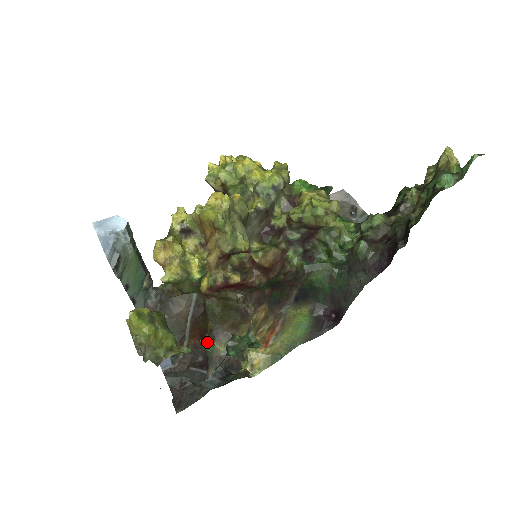
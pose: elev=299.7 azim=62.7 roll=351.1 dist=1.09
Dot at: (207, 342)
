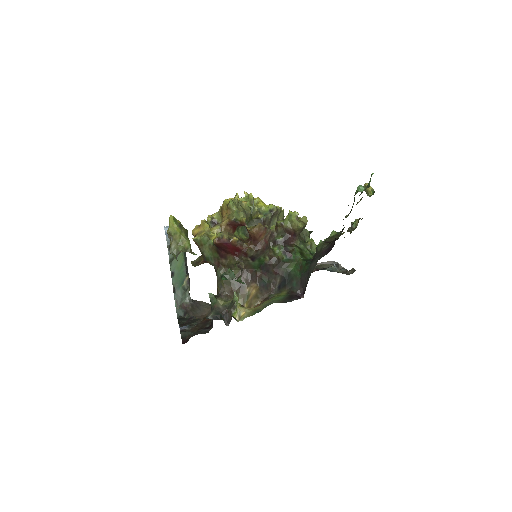
Dot at: (213, 296)
